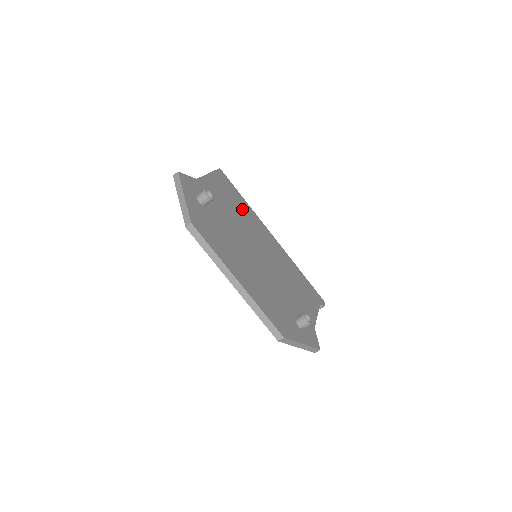
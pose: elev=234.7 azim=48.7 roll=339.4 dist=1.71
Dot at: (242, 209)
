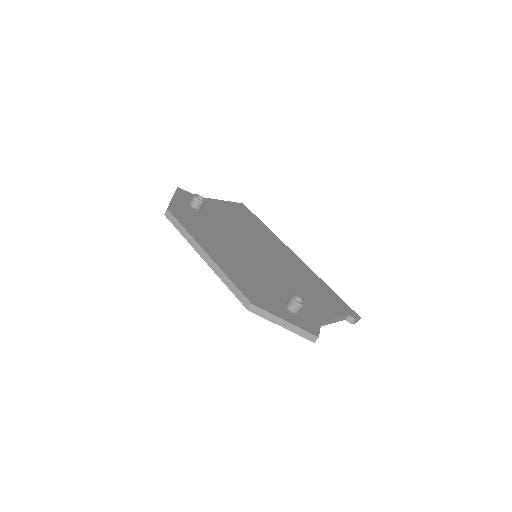
Dot at: (256, 228)
